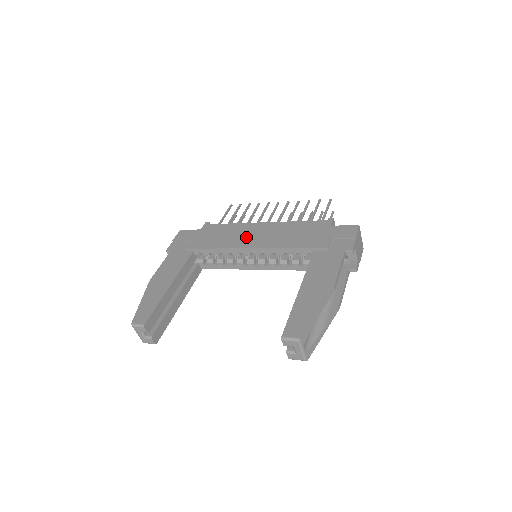
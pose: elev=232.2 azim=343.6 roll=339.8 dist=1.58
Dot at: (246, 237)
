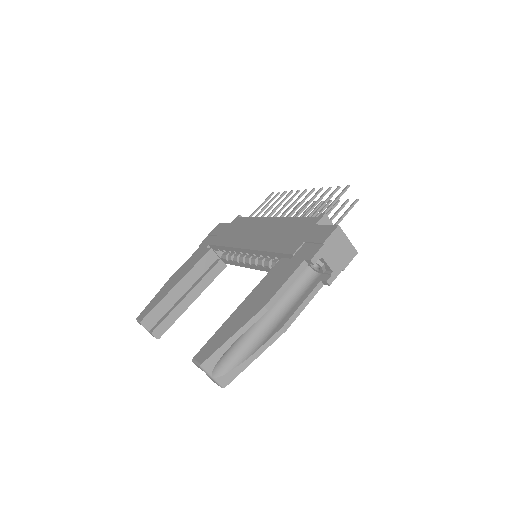
Dot at: (249, 235)
